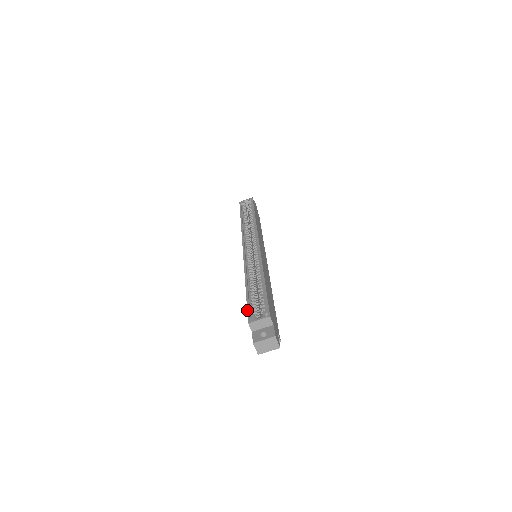
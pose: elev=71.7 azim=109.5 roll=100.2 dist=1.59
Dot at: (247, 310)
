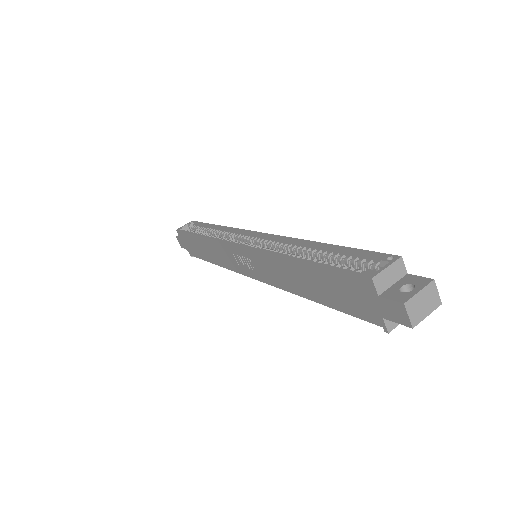
Dot at: (344, 271)
